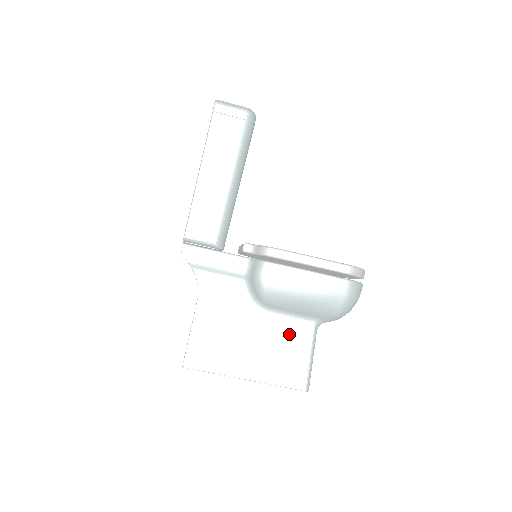
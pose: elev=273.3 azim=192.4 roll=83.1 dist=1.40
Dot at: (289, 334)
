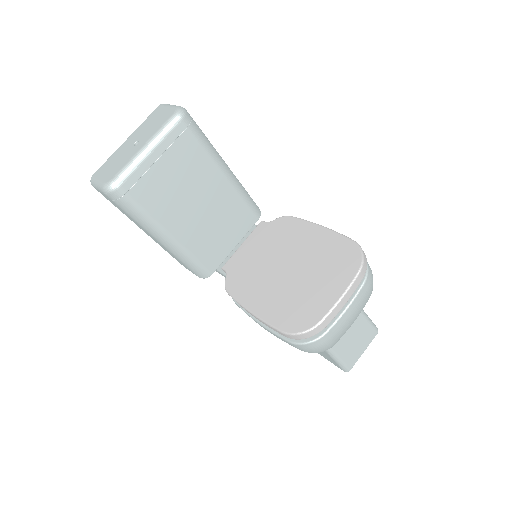
Dot at: occluded
